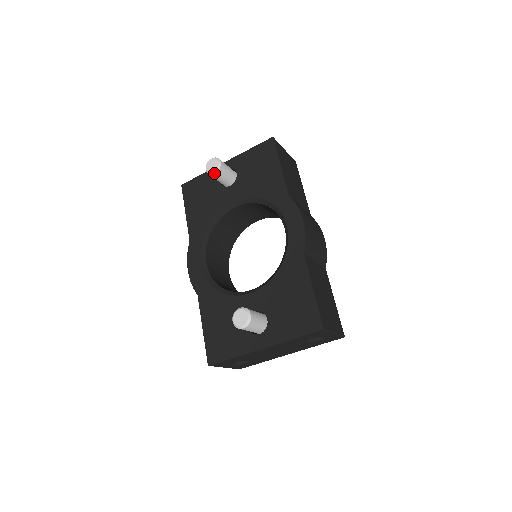
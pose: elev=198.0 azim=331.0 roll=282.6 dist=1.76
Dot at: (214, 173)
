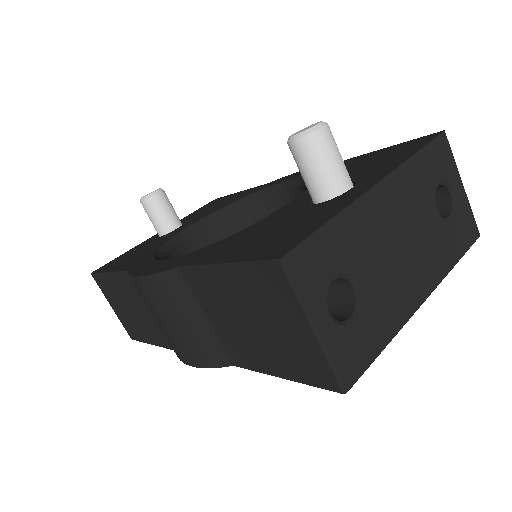
Dot at: (156, 193)
